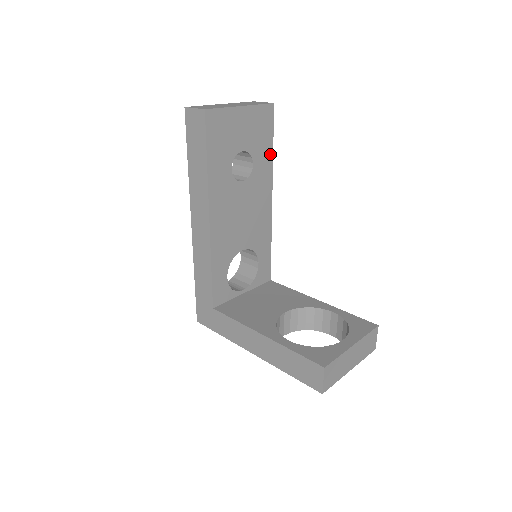
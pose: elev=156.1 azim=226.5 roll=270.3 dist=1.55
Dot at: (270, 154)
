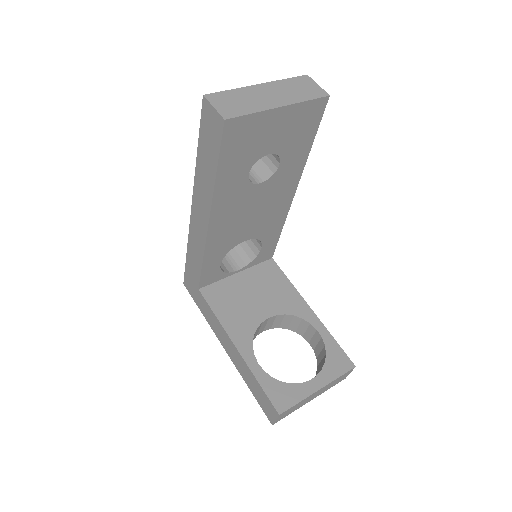
Dot at: (306, 150)
